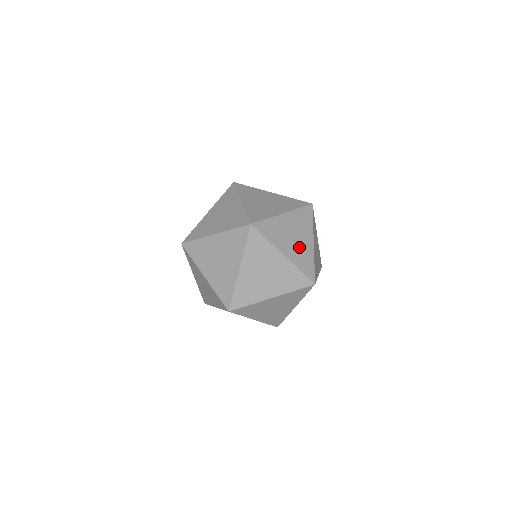
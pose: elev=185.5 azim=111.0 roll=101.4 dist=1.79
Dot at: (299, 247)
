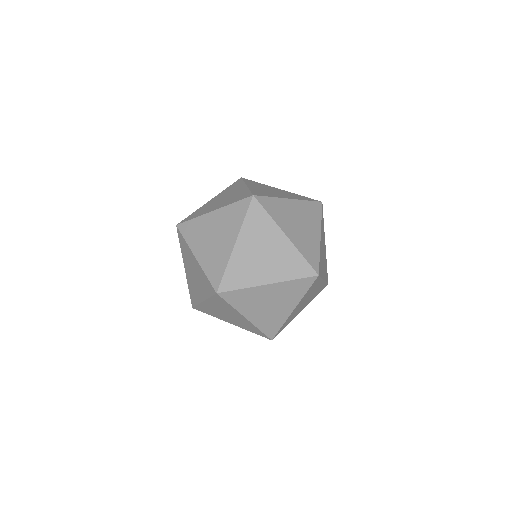
Dot at: (304, 234)
